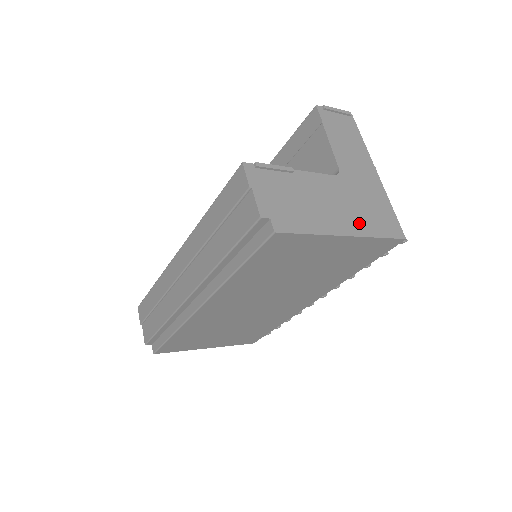
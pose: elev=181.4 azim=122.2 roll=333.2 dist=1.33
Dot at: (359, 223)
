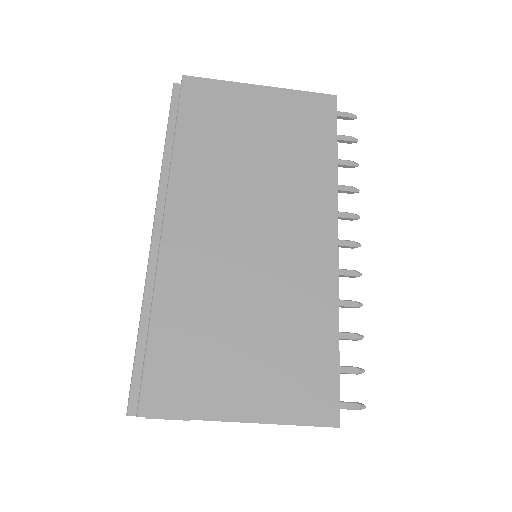
Dot at: occluded
